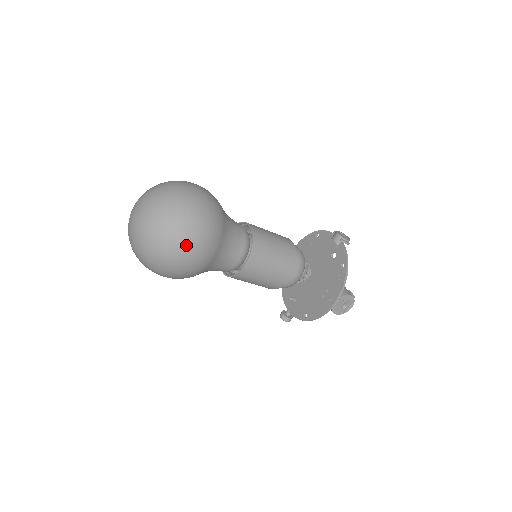
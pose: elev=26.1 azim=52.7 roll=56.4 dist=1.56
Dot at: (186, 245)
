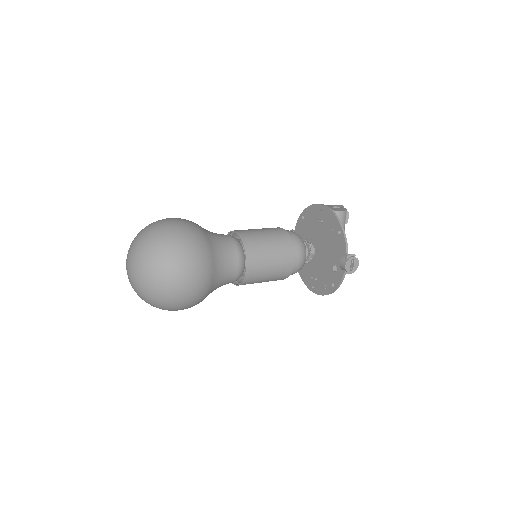
Dot at: occluded
